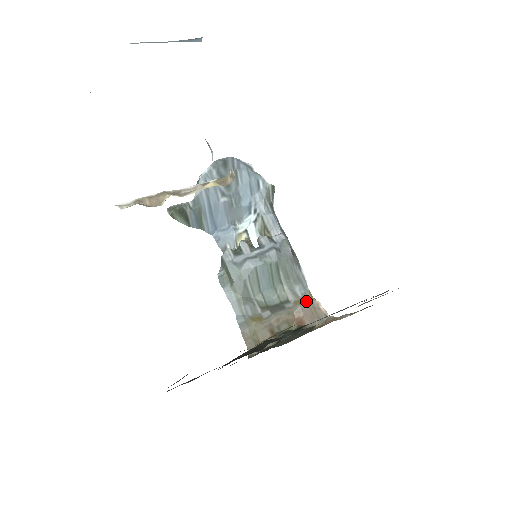
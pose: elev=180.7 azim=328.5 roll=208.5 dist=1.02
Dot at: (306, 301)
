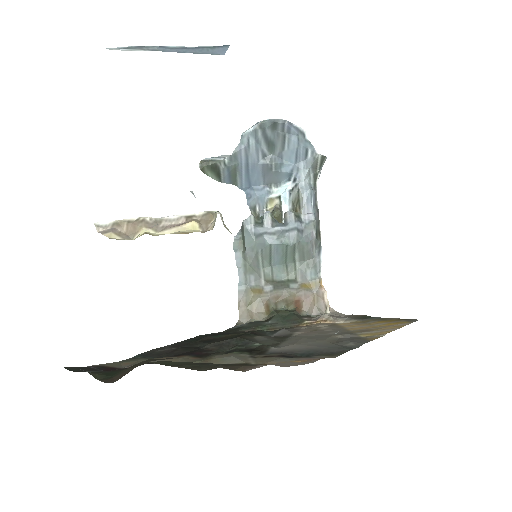
Dot at: (312, 287)
